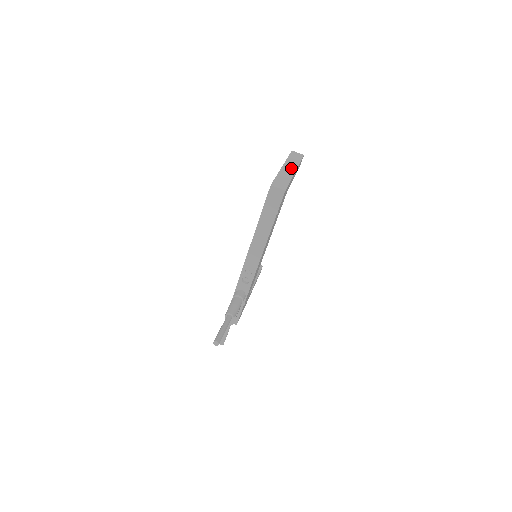
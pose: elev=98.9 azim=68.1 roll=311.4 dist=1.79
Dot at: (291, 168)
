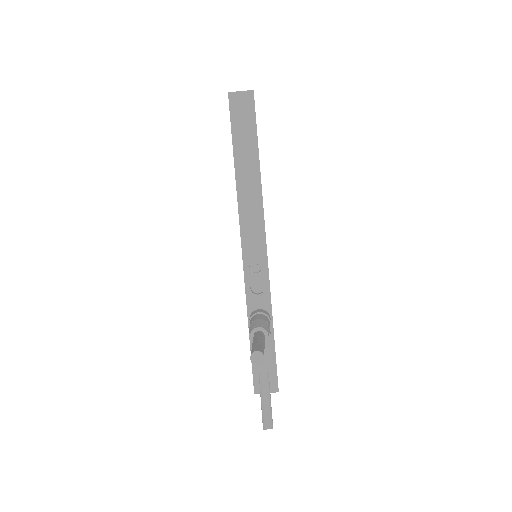
Dot at: occluded
